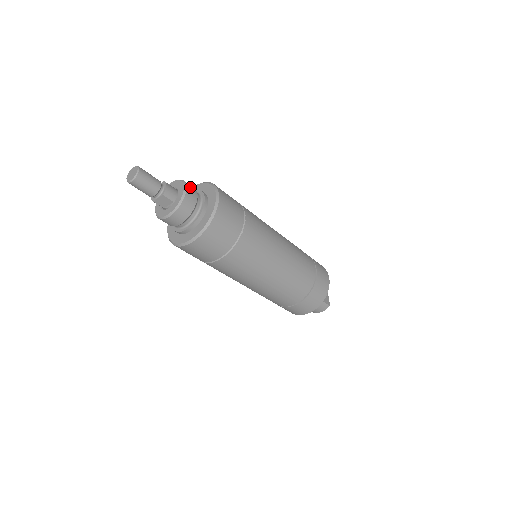
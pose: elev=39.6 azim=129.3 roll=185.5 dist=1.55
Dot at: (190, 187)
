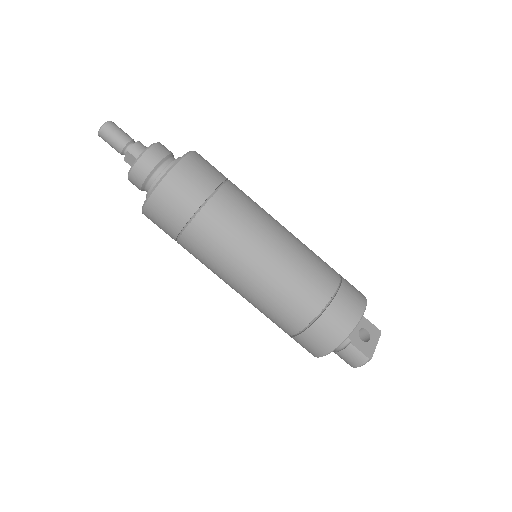
Dot at: (160, 147)
